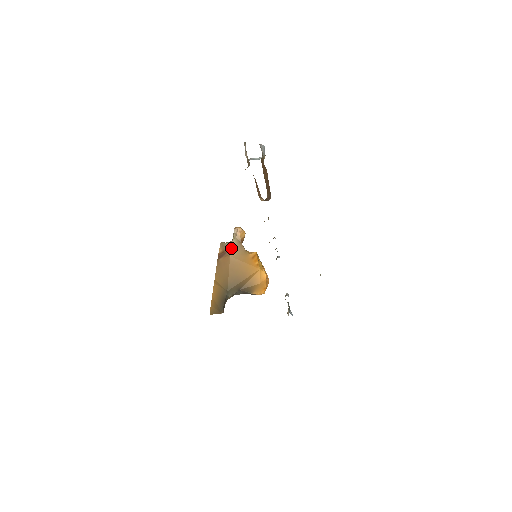
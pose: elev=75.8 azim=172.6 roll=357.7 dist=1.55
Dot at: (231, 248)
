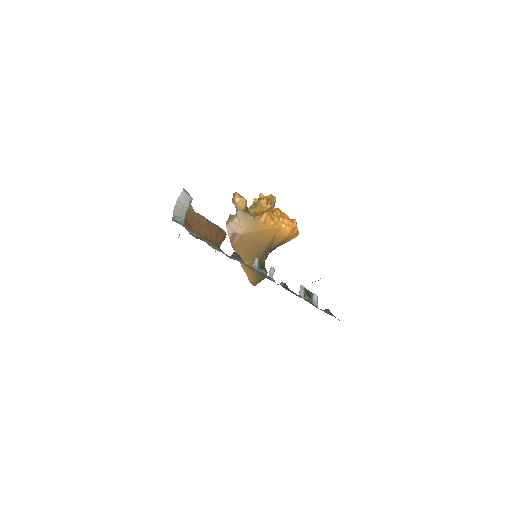
Dot at: (239, 224)
